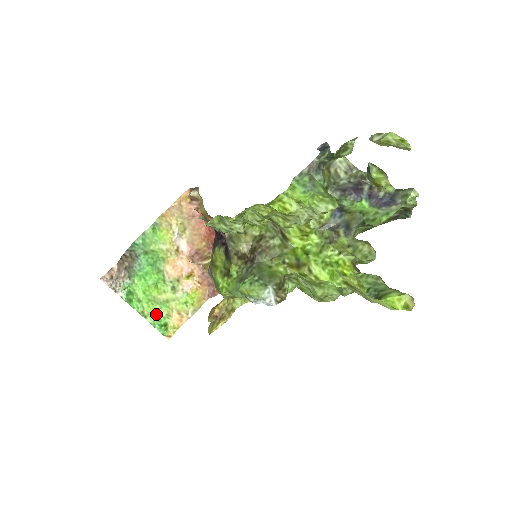
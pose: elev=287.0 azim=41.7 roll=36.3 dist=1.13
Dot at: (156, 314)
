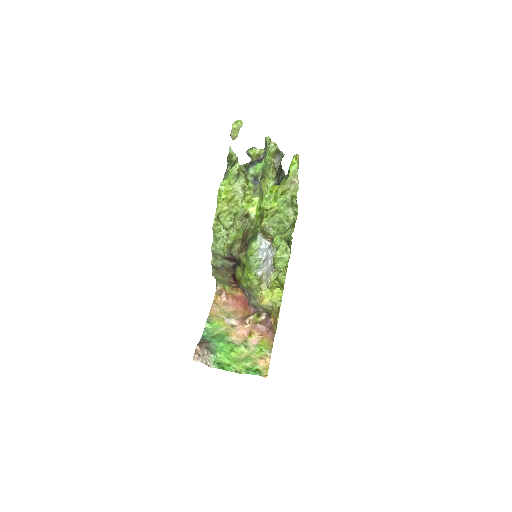
Dot at: (246, 368)
